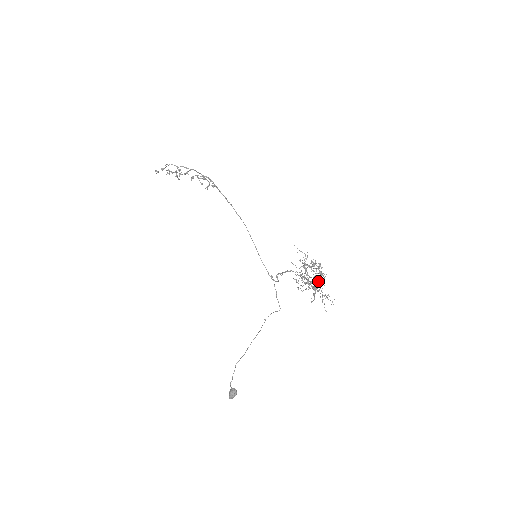
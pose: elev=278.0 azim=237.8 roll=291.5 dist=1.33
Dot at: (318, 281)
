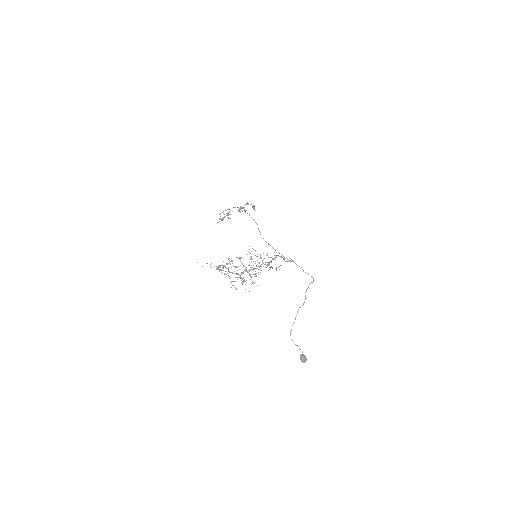
Dot at: (234, 273)
